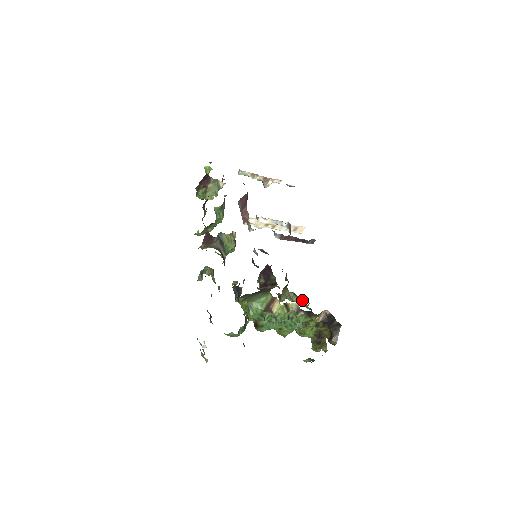
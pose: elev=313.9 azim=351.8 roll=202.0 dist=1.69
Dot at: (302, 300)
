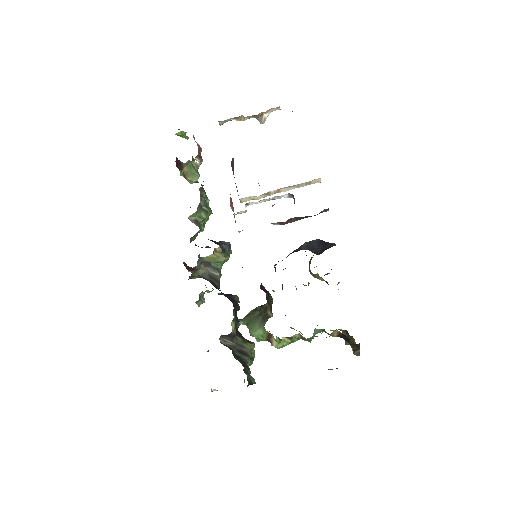
Dot at: occluded
